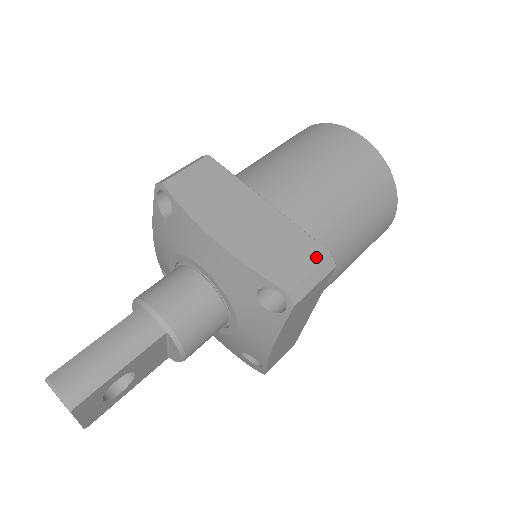
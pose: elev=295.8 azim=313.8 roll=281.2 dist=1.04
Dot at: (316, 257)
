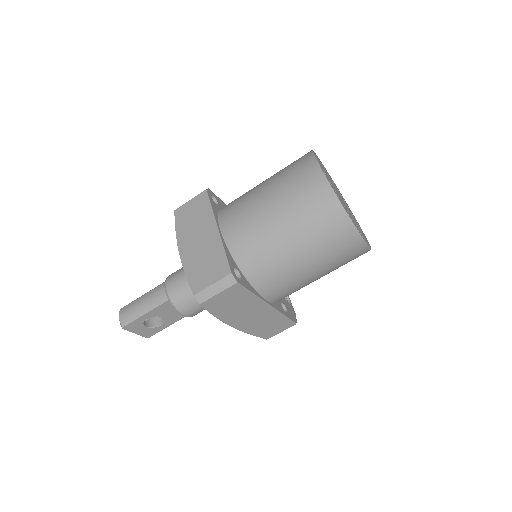
Dot at: (221, 275)
